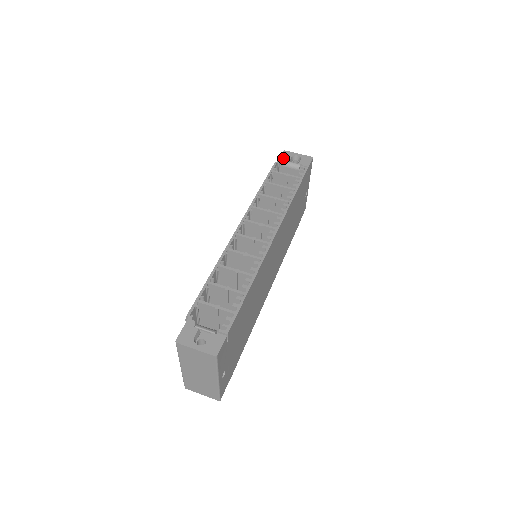
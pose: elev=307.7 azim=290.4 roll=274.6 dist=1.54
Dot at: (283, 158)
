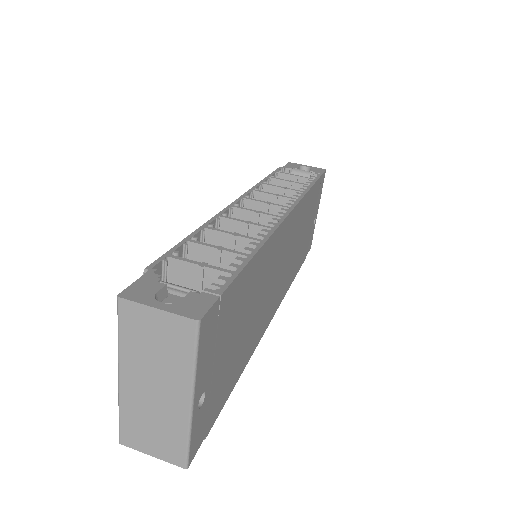
Dot at: (289, 166)
